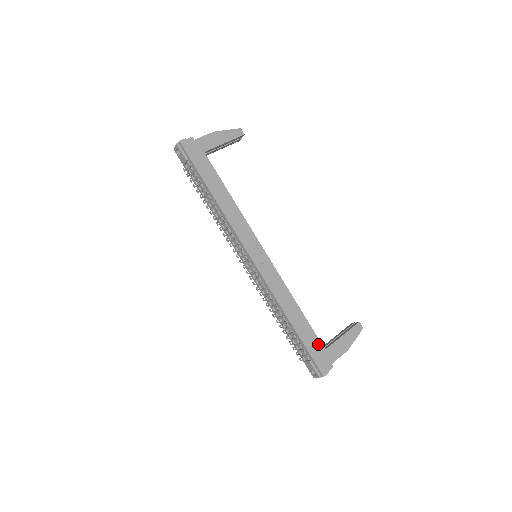
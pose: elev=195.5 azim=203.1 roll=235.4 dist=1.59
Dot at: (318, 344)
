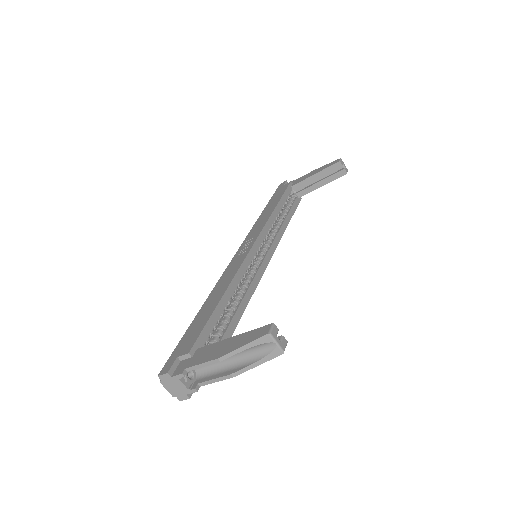
Dot at: (196, 335)
